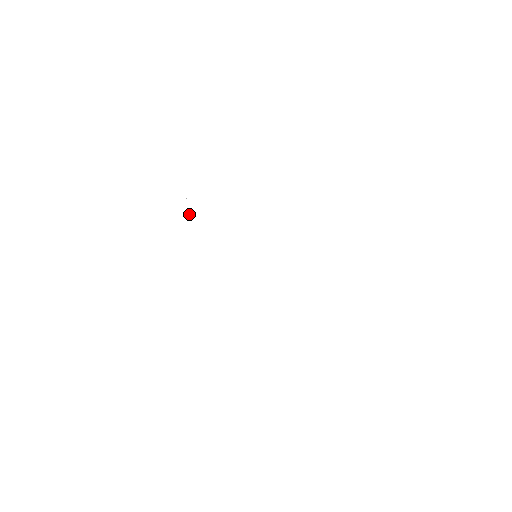
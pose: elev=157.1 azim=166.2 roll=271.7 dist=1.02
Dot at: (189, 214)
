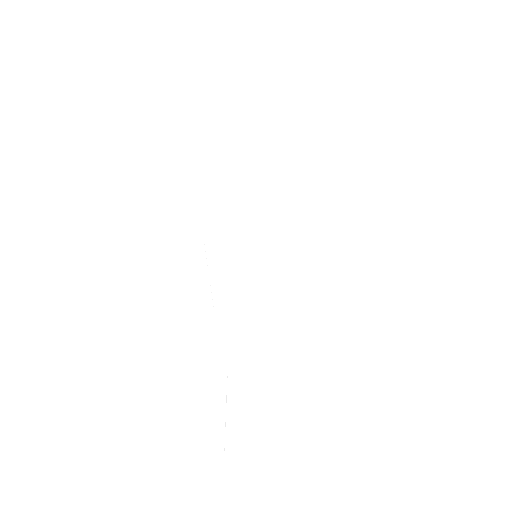
Dot at: occluded
